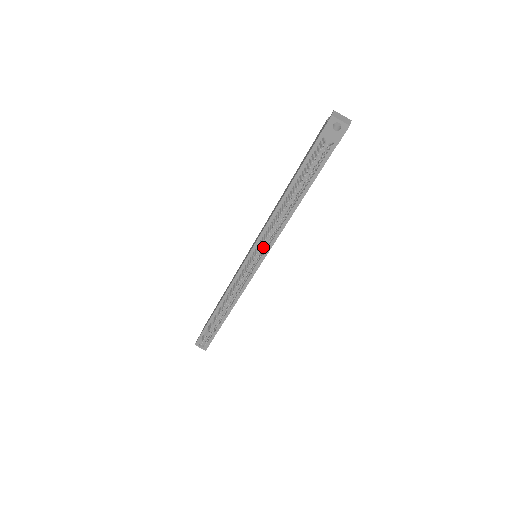
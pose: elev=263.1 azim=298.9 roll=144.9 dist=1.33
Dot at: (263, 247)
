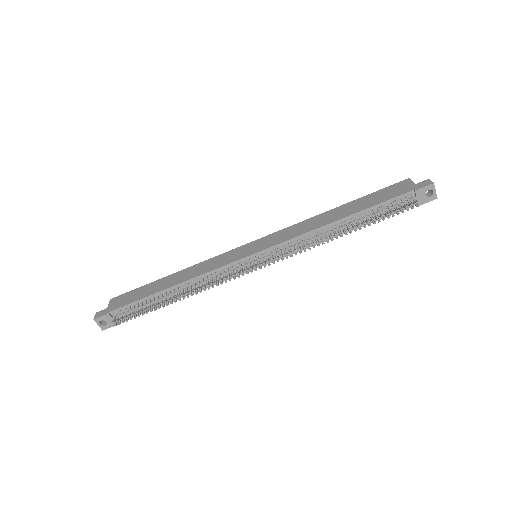
Dot at: (281, 253)
